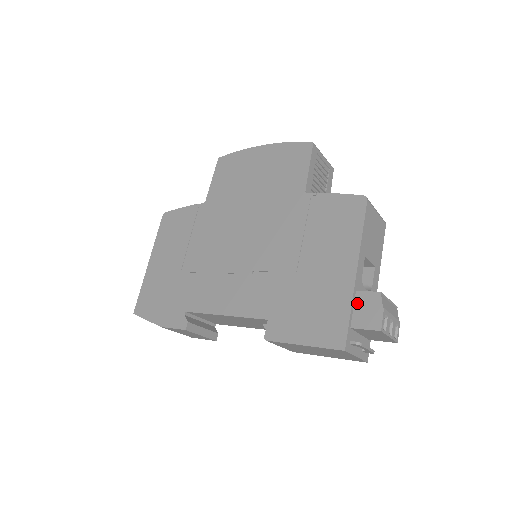
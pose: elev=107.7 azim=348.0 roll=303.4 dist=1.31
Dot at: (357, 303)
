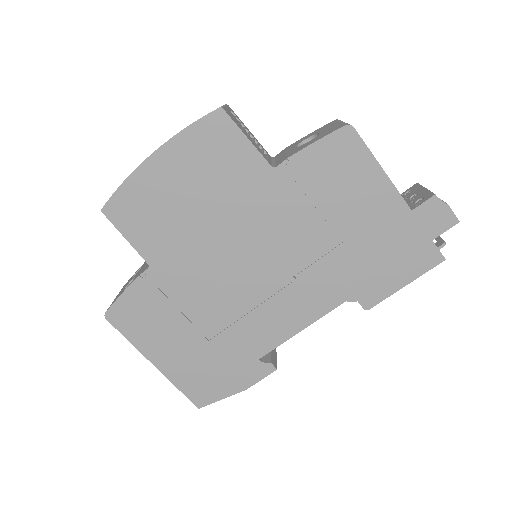
Dot at: (421, 219)
